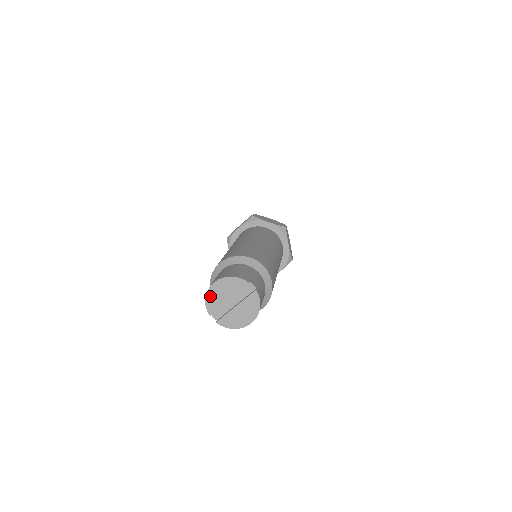
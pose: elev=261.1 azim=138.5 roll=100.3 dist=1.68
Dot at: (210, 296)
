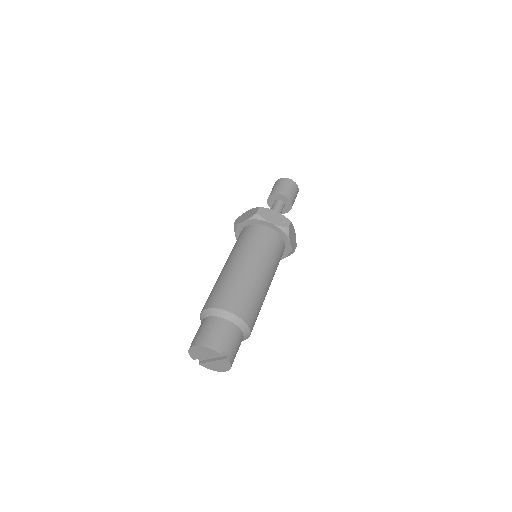
Dot at: (192, 351)
